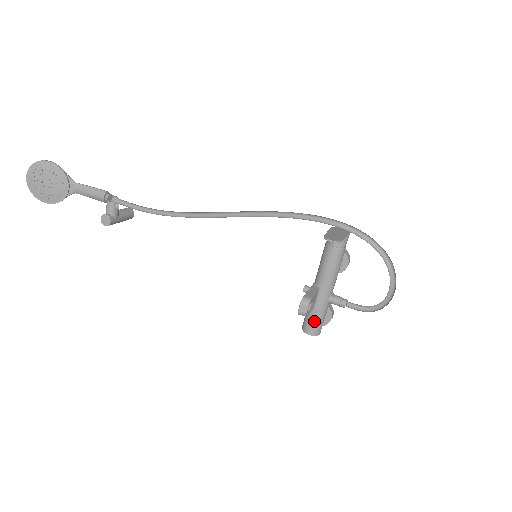
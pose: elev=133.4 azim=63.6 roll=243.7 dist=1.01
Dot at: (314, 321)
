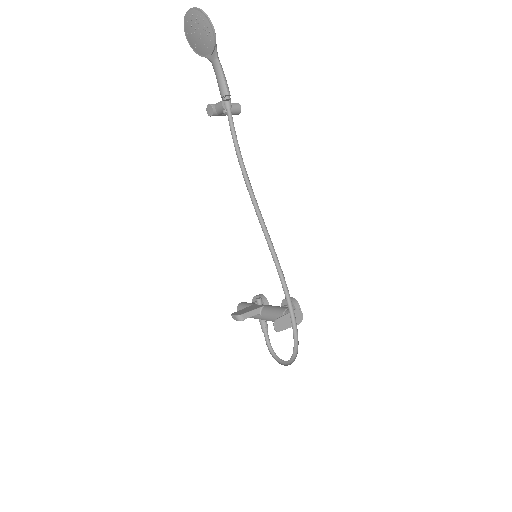
Dot at: occluded
